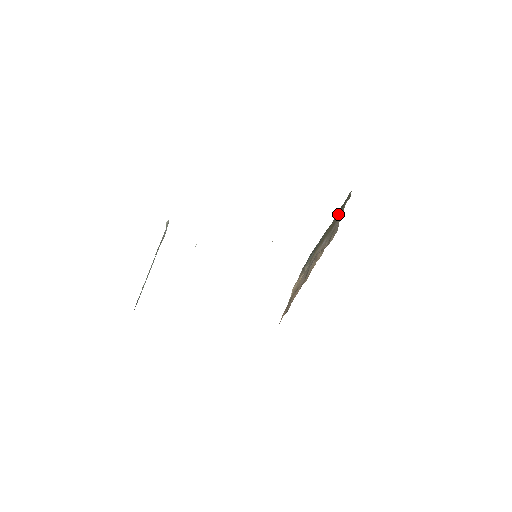
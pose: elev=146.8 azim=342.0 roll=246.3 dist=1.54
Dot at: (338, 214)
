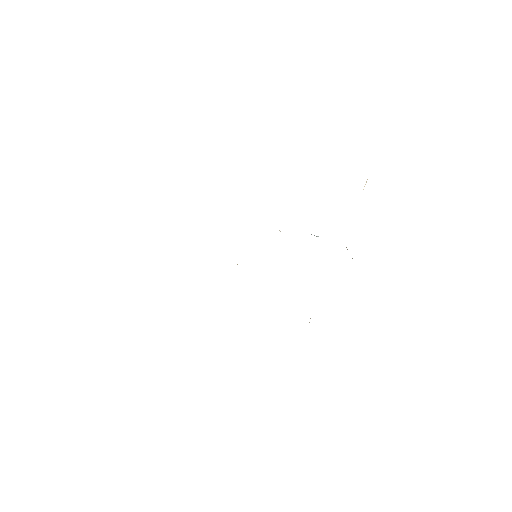
Dot at: occluded
